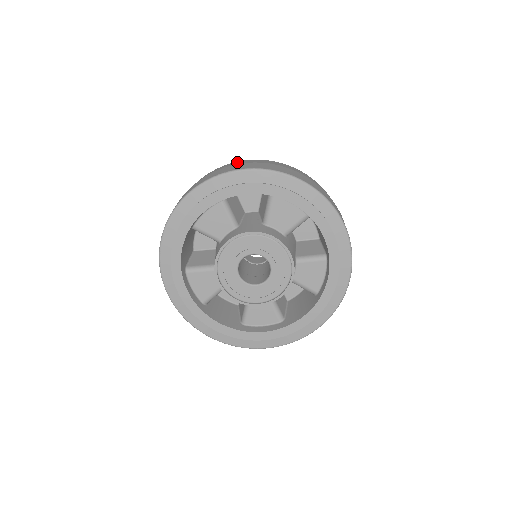
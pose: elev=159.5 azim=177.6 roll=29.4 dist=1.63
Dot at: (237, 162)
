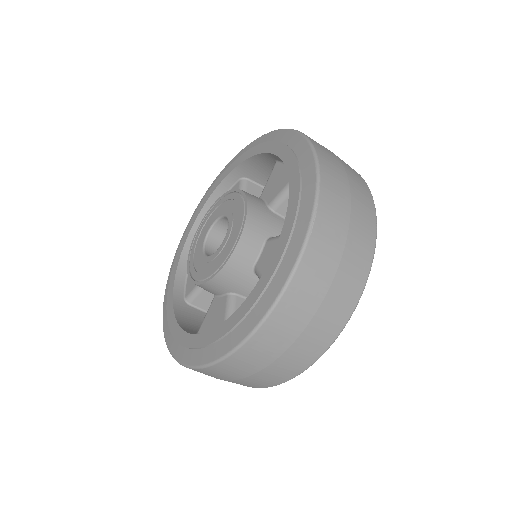
Dot at: occluded
